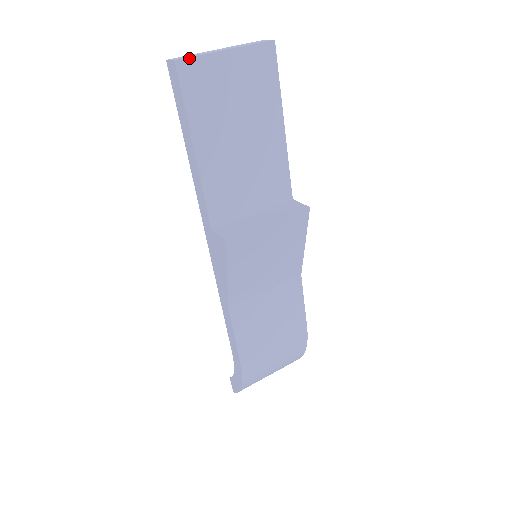
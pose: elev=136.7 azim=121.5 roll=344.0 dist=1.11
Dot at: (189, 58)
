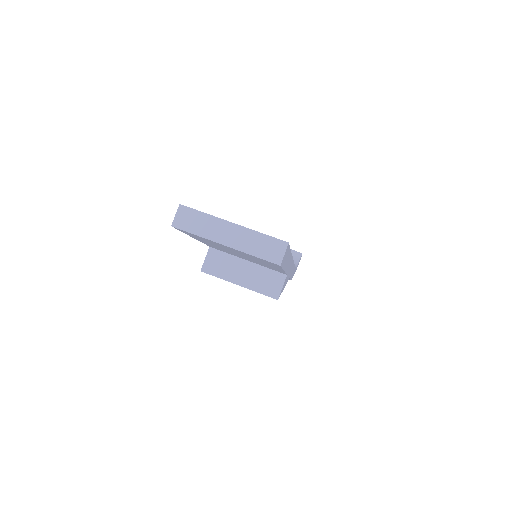
Dot at: (186, 231)
